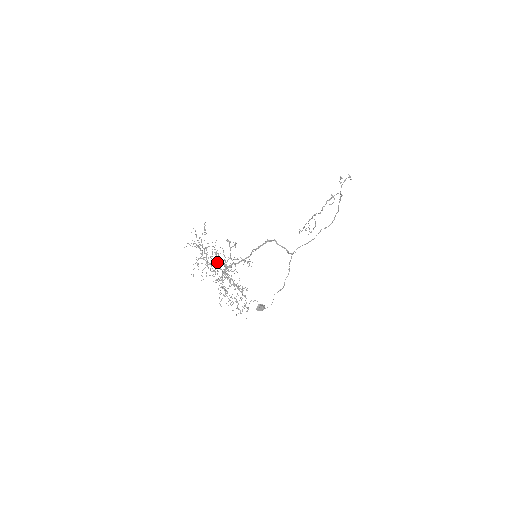
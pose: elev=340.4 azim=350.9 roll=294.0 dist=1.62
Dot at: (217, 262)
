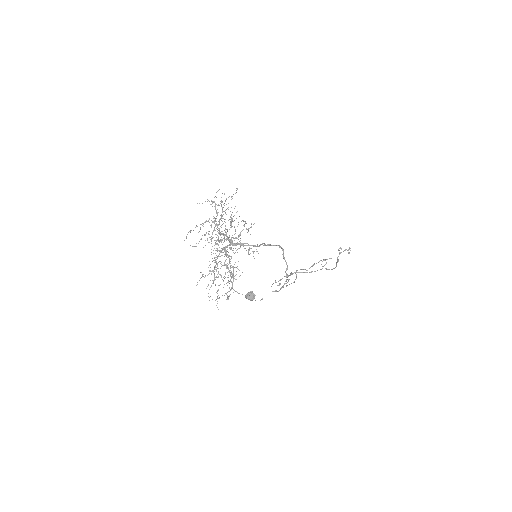
Dot at: occluded
